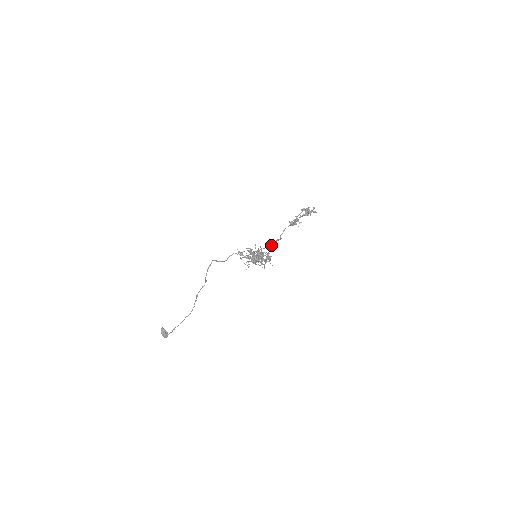
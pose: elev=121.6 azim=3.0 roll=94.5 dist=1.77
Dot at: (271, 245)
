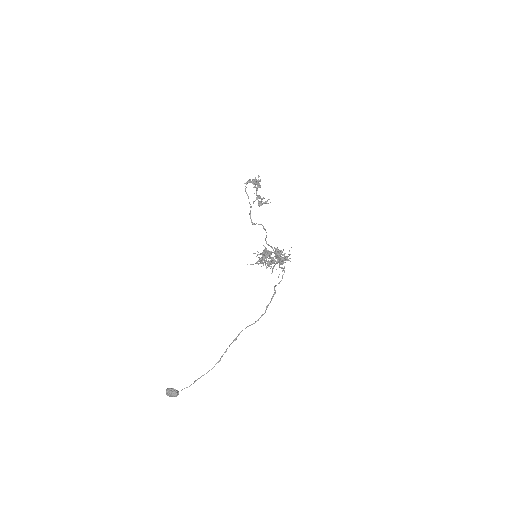
Dot at: (266, 237)
